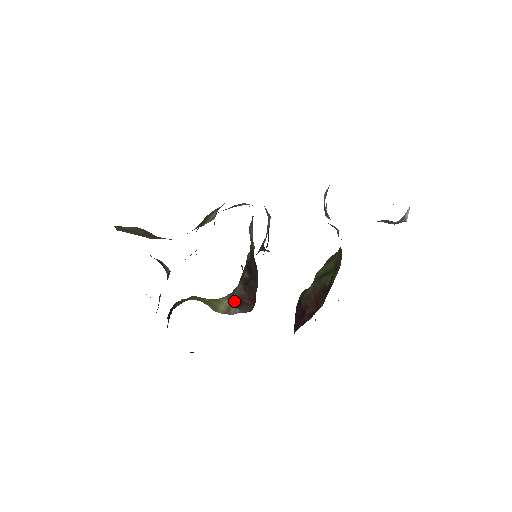
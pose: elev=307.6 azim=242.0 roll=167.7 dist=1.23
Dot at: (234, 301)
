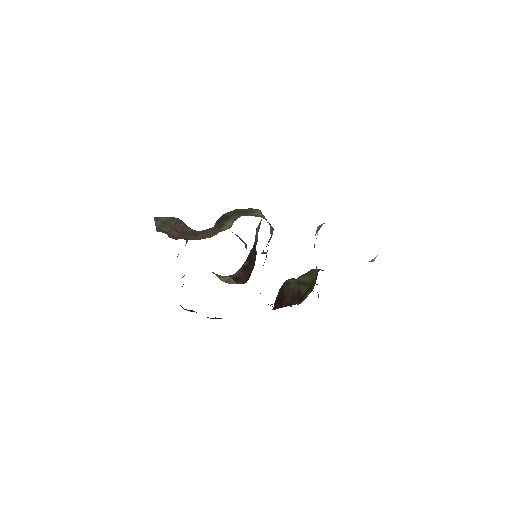
Dot at: (233, 278)
